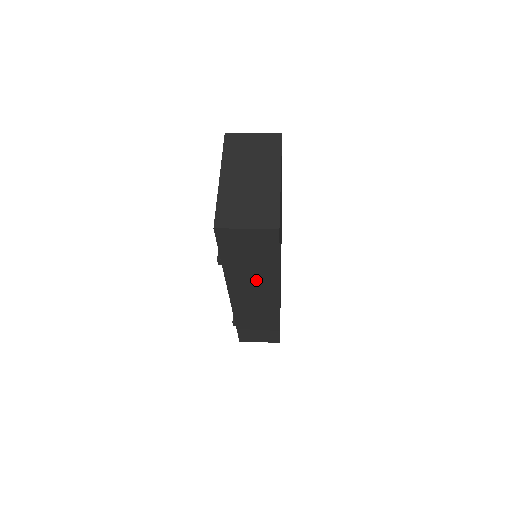
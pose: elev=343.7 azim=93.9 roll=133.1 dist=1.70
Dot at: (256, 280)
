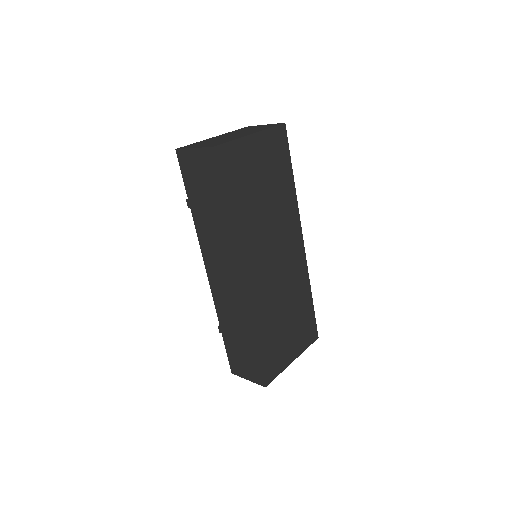
Dot at: (217, 238)
